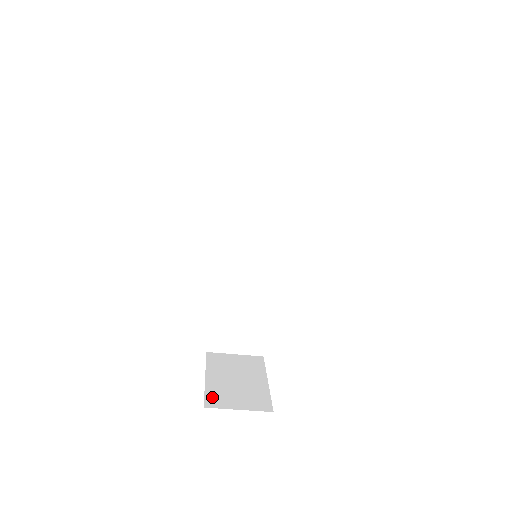
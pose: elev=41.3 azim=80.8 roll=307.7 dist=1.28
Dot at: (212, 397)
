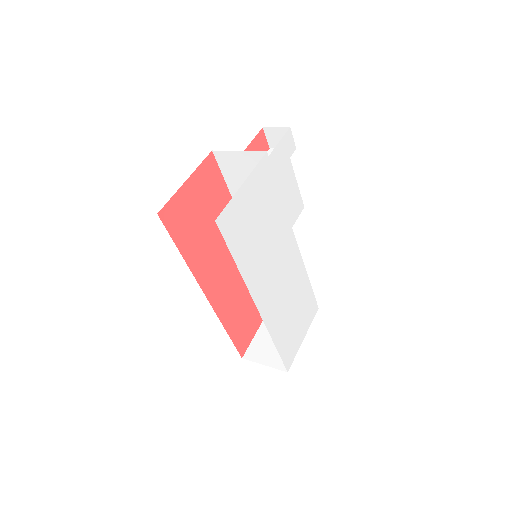
Dot at: (253, 349)
